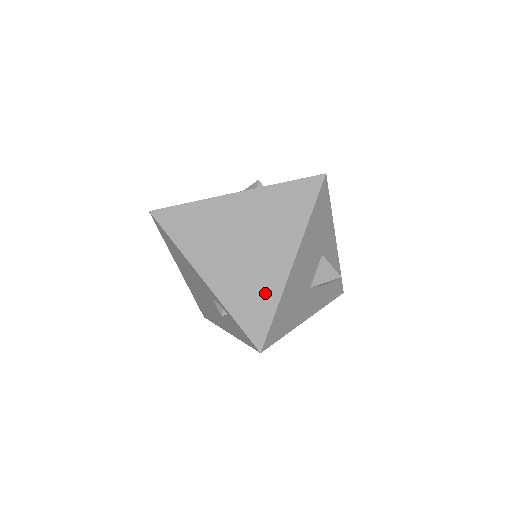
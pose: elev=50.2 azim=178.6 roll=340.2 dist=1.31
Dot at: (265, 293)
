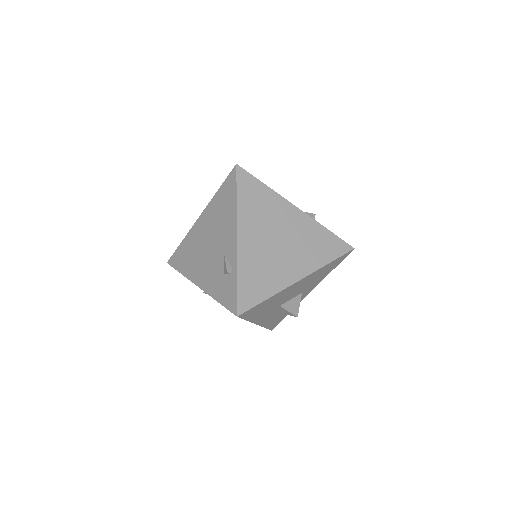
Dot at: (269, 282)
